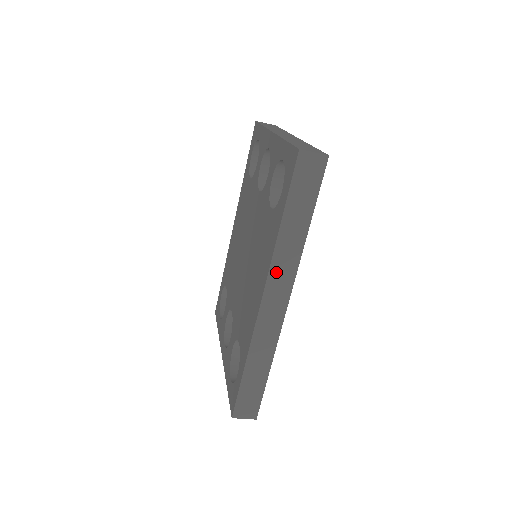
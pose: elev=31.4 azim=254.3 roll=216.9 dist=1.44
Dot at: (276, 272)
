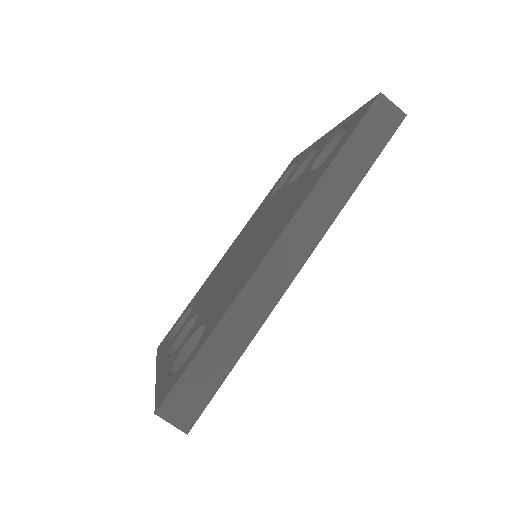
Dot at: (305, 216)
